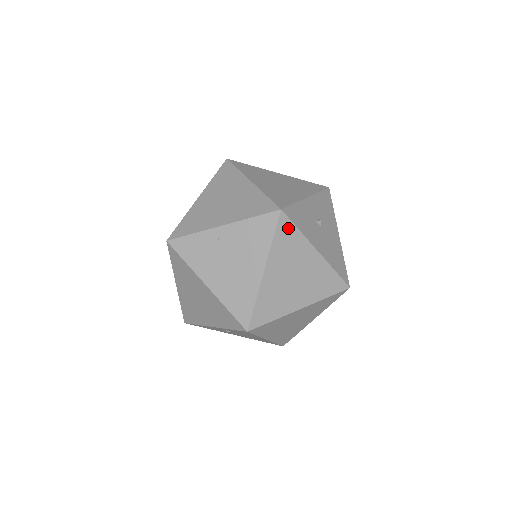
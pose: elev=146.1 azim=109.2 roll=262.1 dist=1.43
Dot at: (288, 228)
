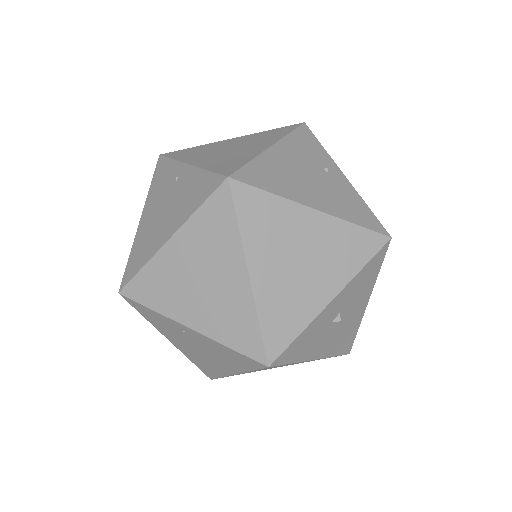
Dot at: (276, 366)
